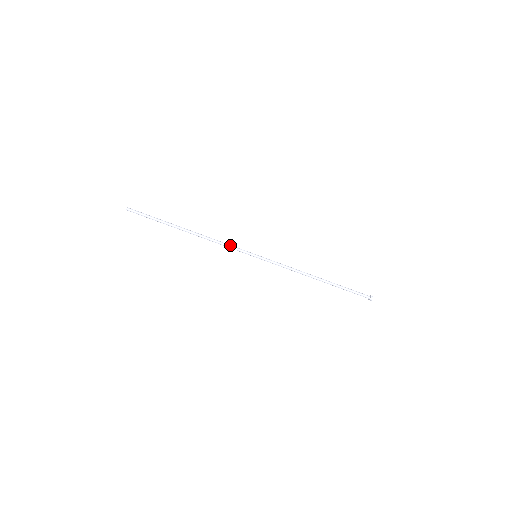
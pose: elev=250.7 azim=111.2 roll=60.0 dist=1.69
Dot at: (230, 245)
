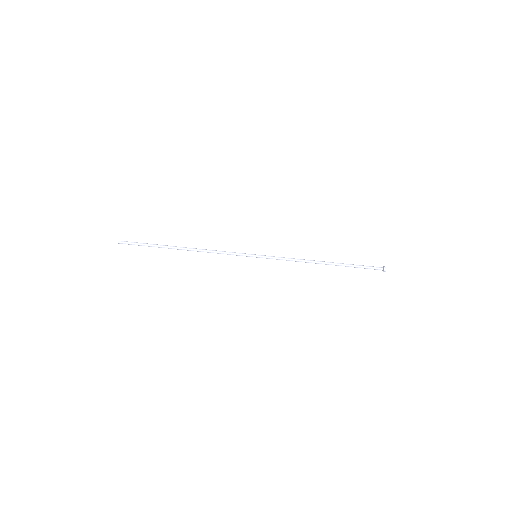
Dot at: (227, 252)
